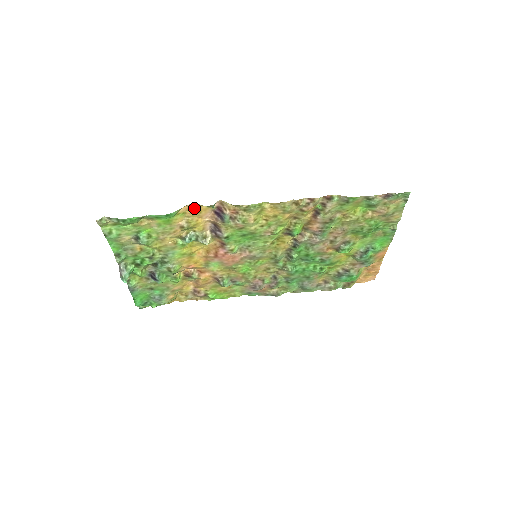
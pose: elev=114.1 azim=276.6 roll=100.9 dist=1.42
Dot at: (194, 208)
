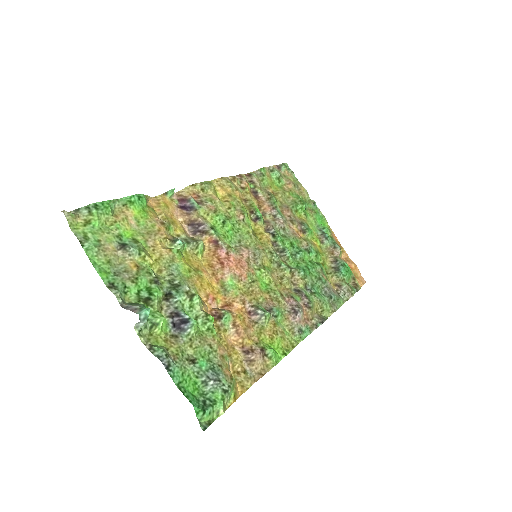
Dot at: (159, 202)
